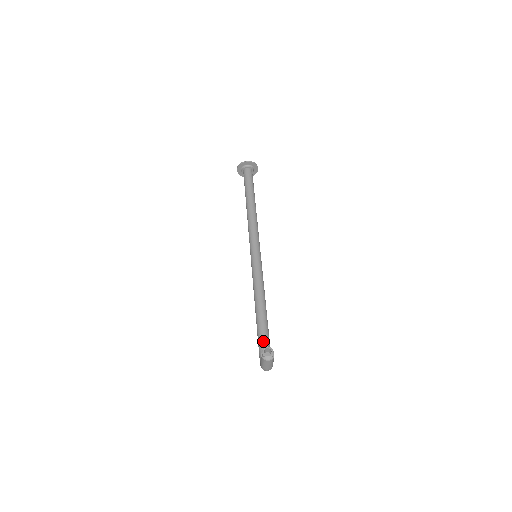
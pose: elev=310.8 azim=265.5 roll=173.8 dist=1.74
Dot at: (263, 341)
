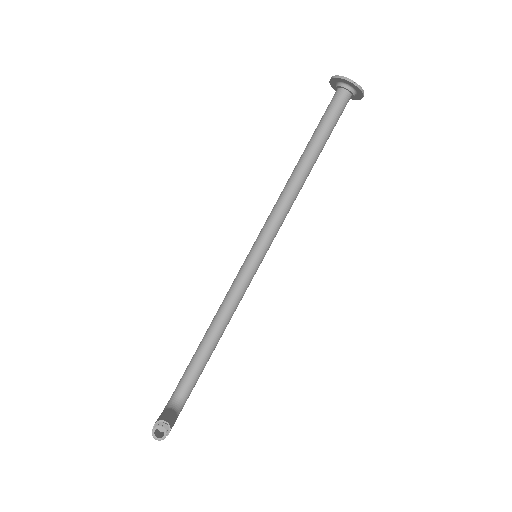
Dot at: (188, 379)
